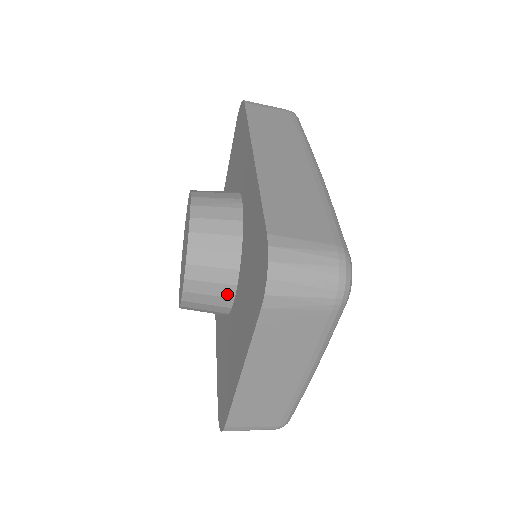
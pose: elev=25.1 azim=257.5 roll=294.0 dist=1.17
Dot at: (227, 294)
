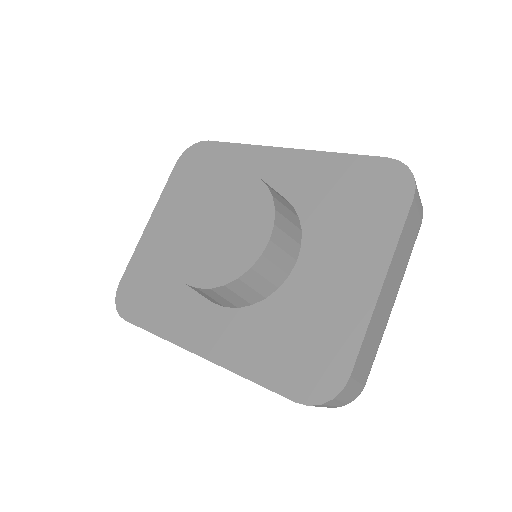
Dot at: (294, 254)
